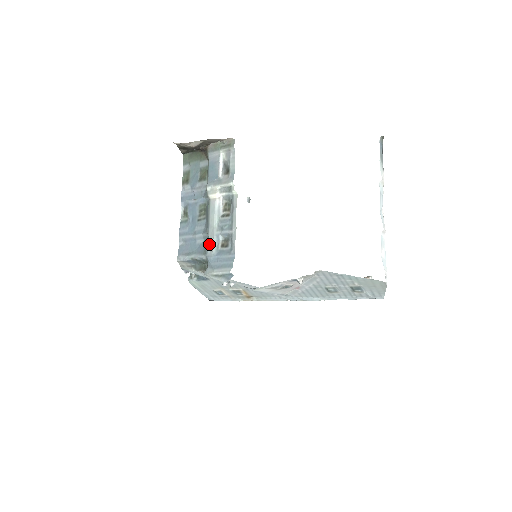
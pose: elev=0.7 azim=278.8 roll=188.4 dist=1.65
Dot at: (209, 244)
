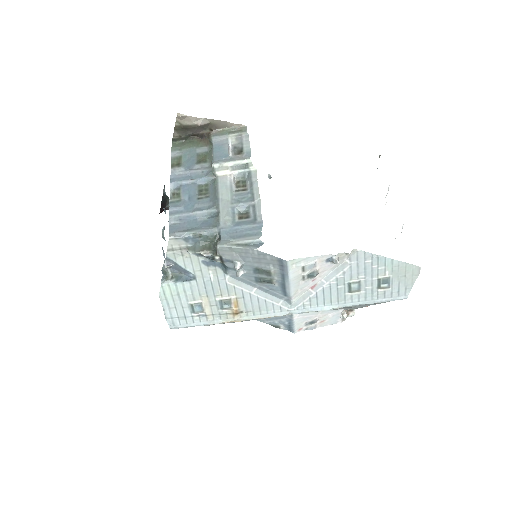
Dot at: (221, 216)
